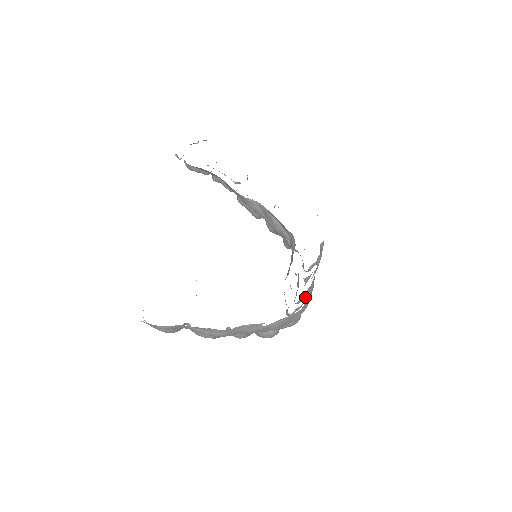
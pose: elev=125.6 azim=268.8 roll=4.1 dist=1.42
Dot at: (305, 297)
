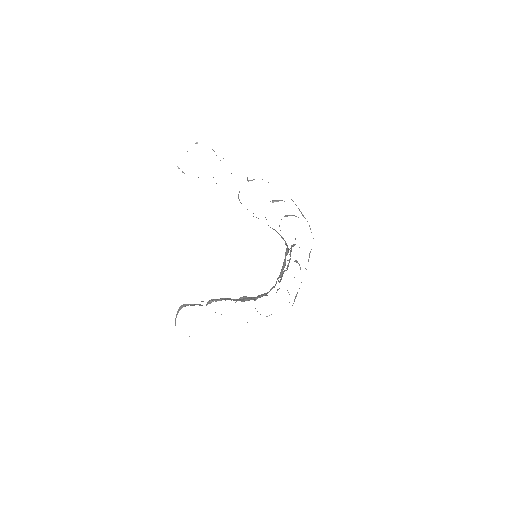
Dot at: occluded
